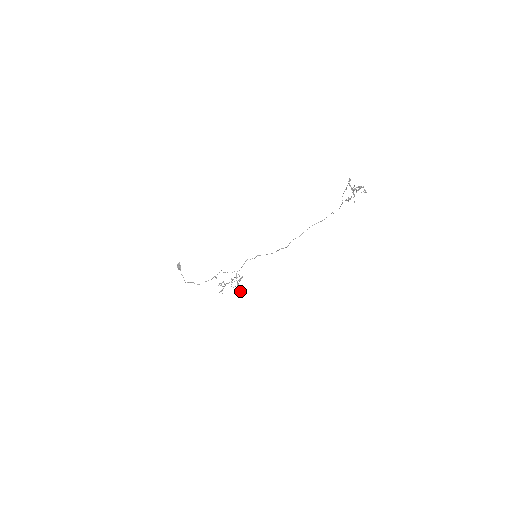
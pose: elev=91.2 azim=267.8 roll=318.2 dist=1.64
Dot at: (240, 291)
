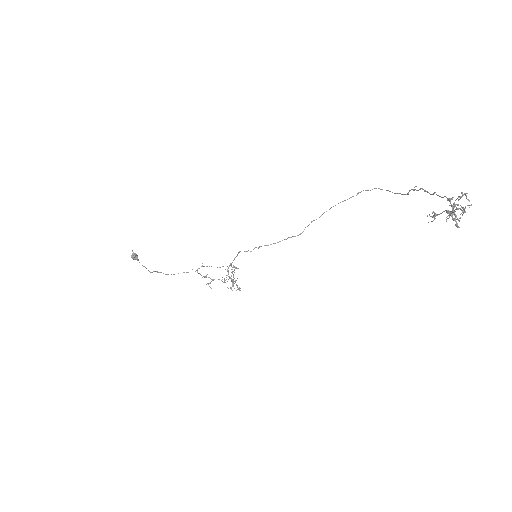
Dot at: occluded
